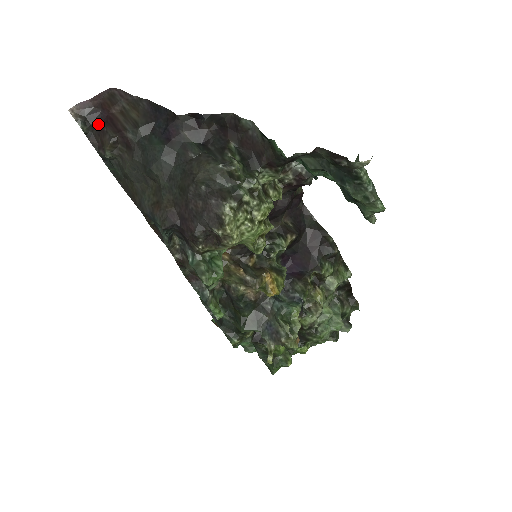
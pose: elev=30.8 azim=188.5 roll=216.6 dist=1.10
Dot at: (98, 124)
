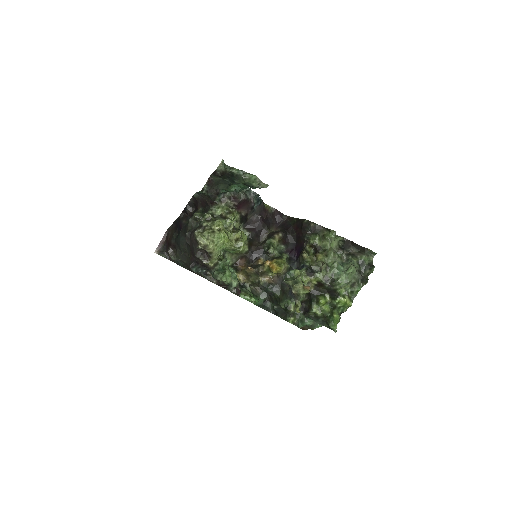
Dot at: (167, 250)
